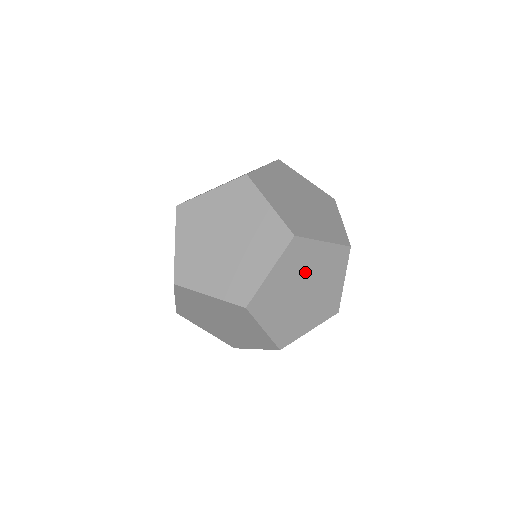
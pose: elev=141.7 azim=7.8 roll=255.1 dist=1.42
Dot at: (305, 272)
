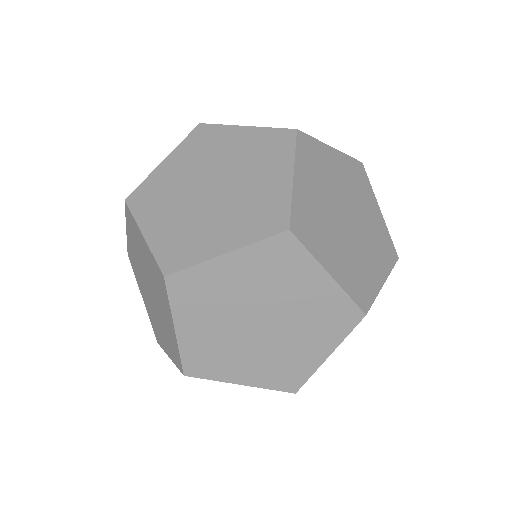
Dot at: occluded
